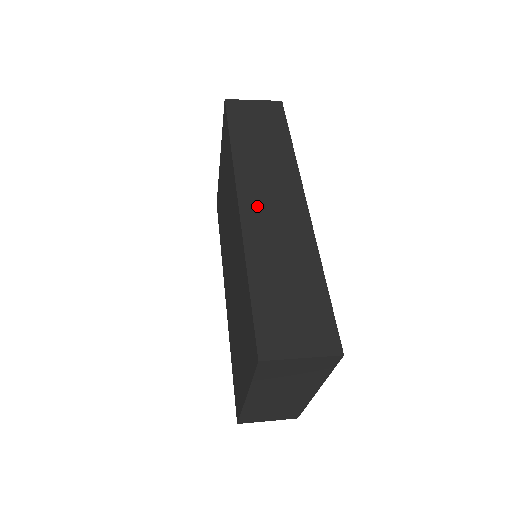
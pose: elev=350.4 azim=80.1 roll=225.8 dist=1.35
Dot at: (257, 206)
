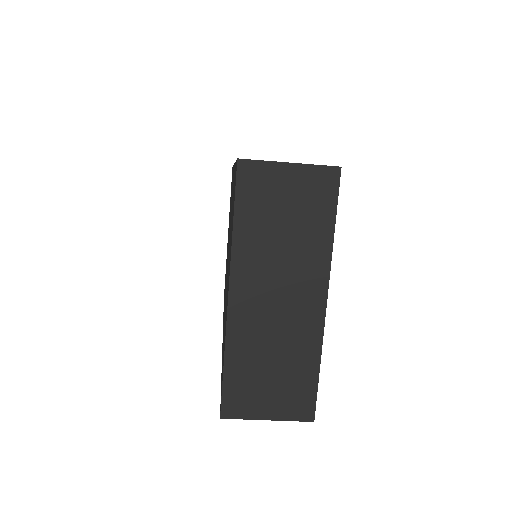
Dot at: occluded
